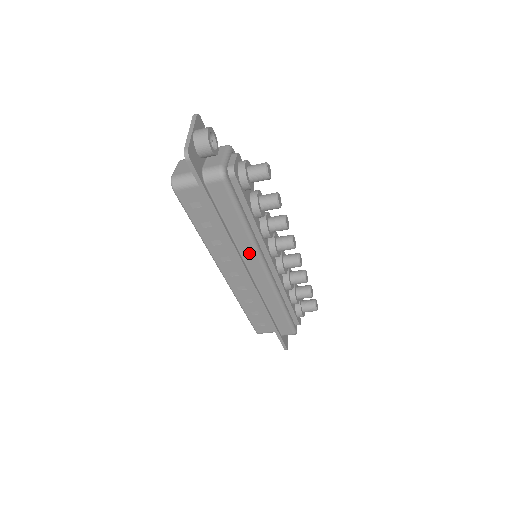
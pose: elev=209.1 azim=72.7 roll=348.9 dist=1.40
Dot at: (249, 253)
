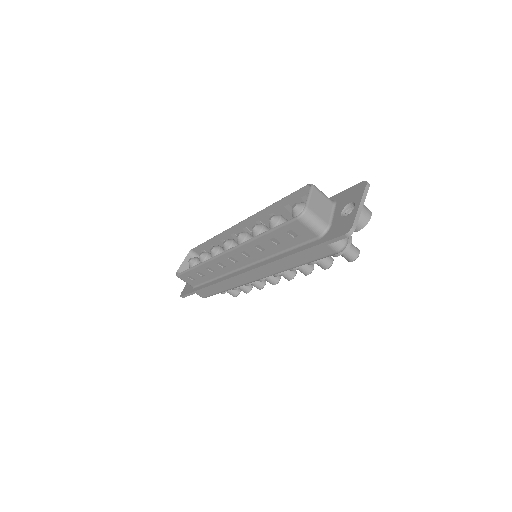
Dot at: (269, 270)
